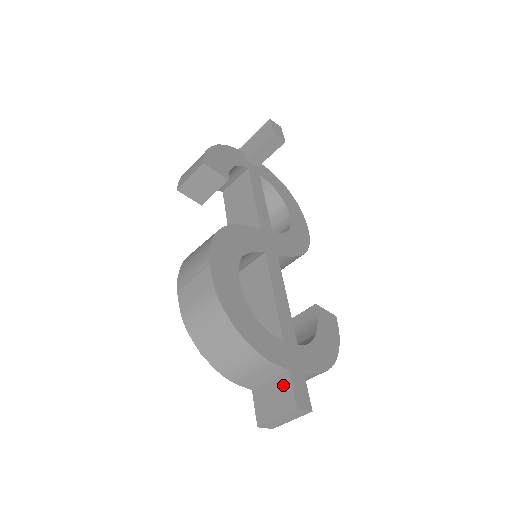
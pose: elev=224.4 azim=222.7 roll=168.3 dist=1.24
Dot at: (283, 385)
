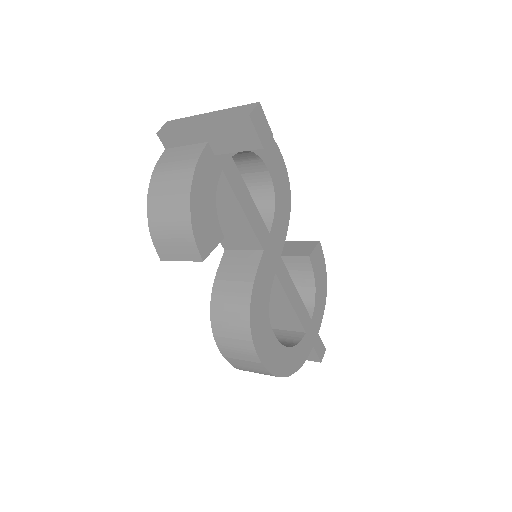
Dot at: occluded
